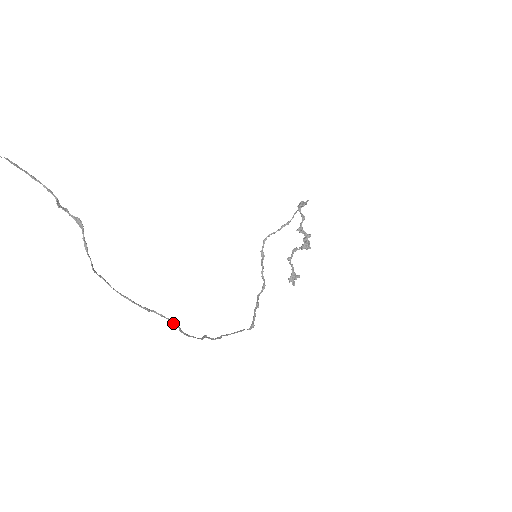
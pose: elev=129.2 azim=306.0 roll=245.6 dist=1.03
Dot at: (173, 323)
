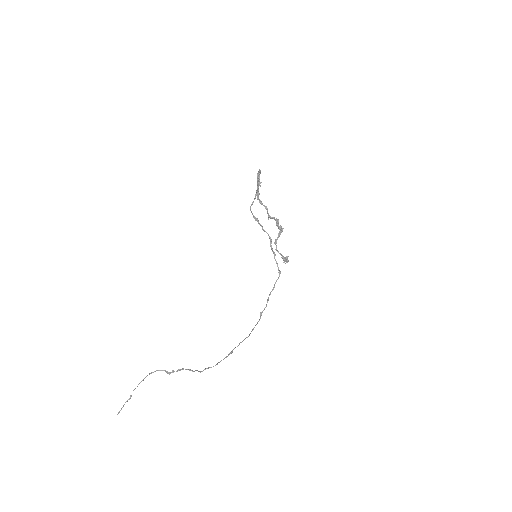
Dot at: occluded
